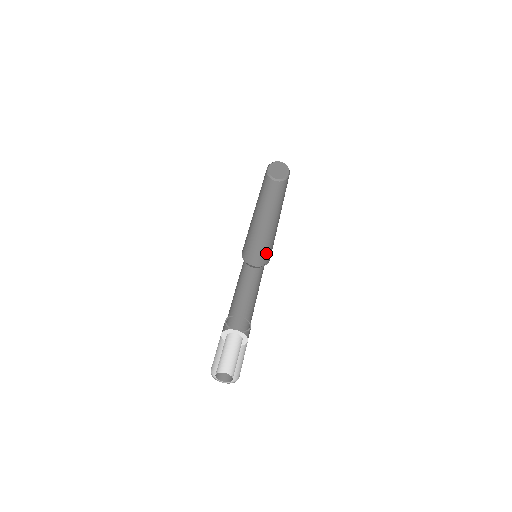
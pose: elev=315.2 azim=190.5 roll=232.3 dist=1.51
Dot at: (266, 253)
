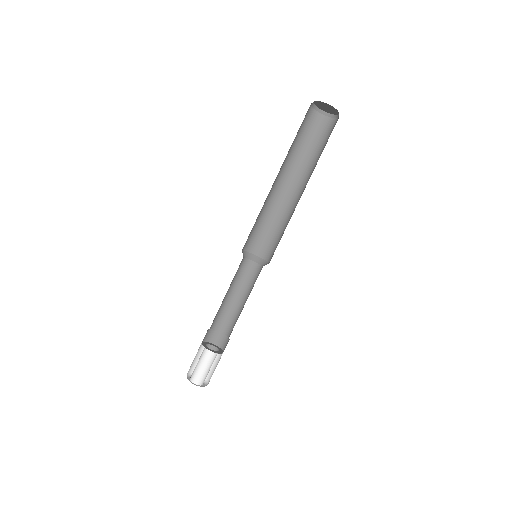
Dot at: (263, 238)
